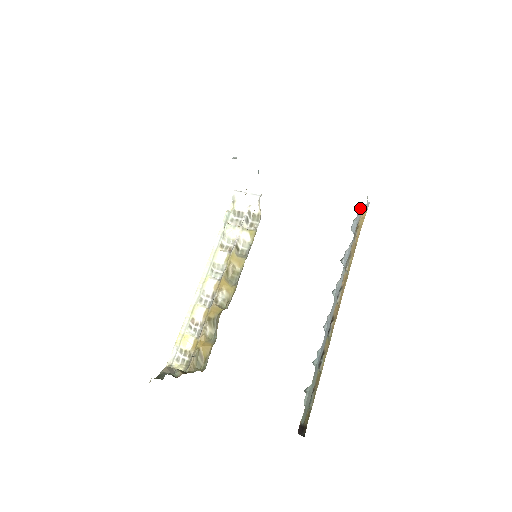
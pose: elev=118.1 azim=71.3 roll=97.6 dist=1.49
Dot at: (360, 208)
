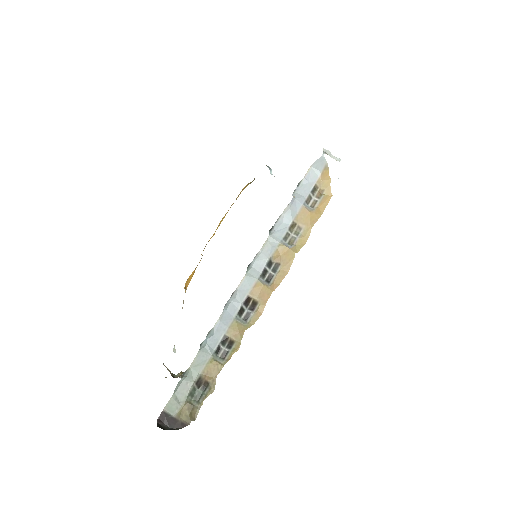
Dot at: (313, 167)
